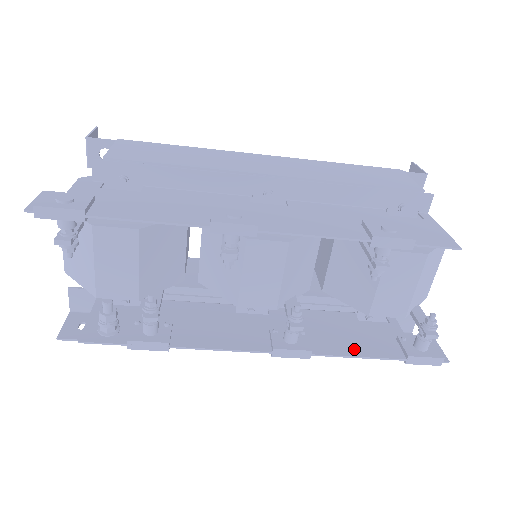
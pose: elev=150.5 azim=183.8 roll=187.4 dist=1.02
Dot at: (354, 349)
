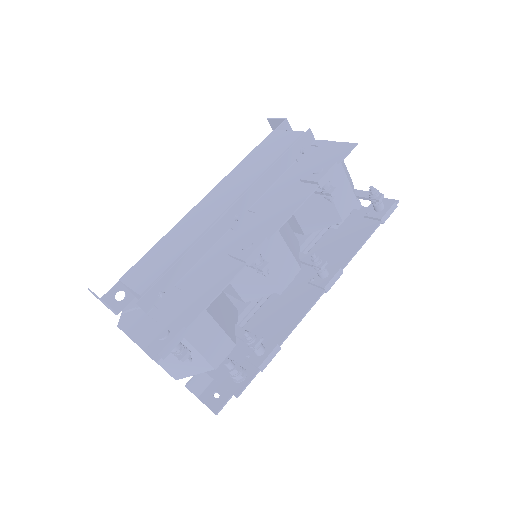
Dot at: (355, 245)
